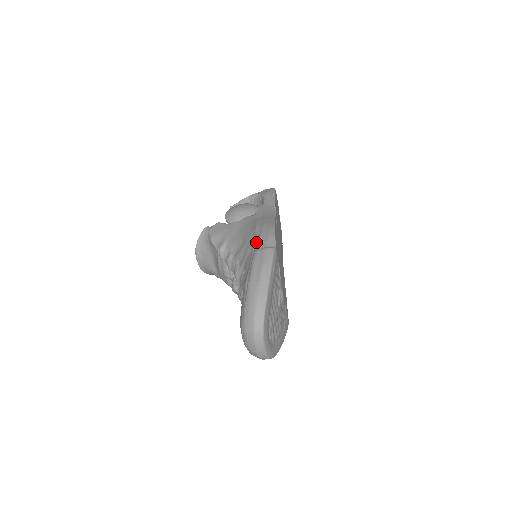
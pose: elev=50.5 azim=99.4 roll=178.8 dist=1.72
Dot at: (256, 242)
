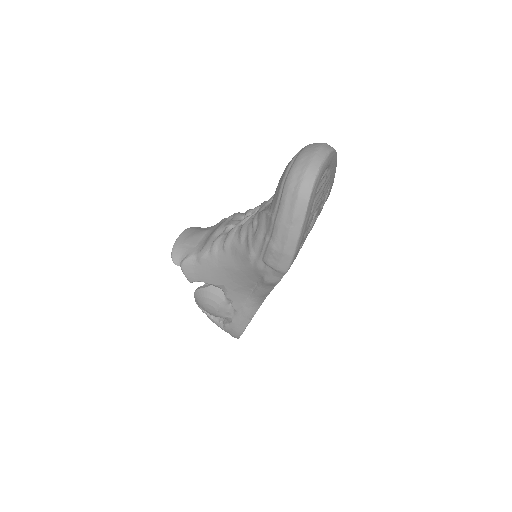
Dot at: occluded
